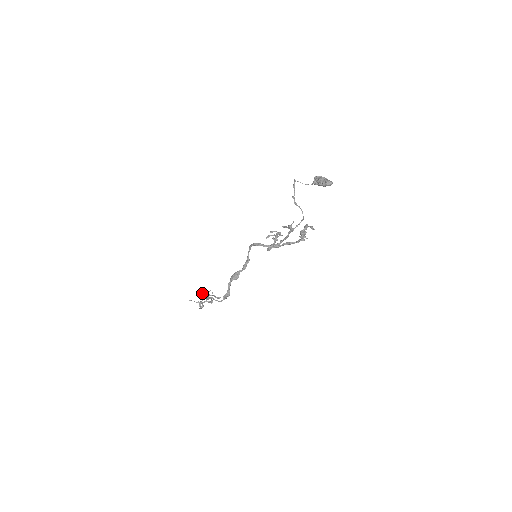
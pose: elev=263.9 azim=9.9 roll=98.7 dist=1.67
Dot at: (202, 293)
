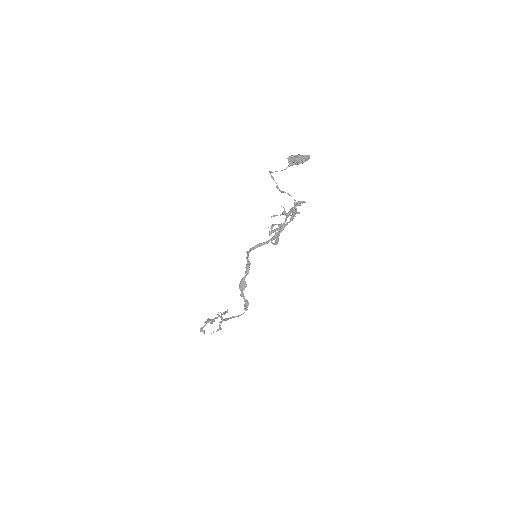
Dot at: (210, 320)
